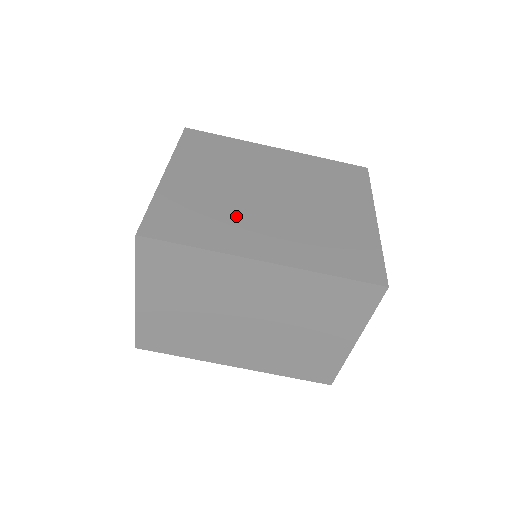
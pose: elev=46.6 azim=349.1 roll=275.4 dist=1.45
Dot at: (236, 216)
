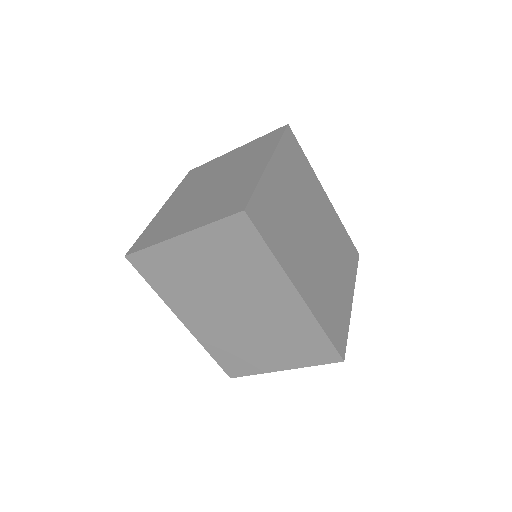
Dot at: (296, 240)
